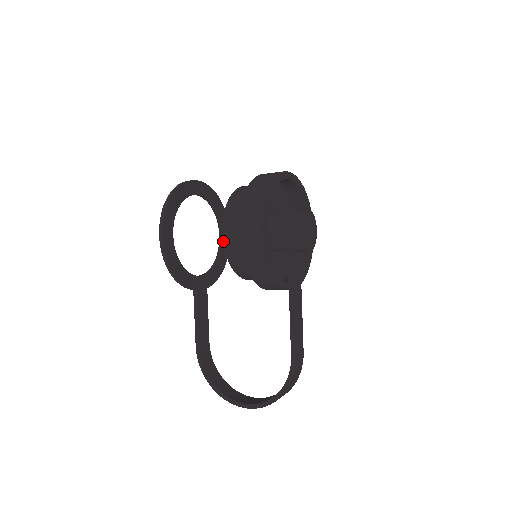
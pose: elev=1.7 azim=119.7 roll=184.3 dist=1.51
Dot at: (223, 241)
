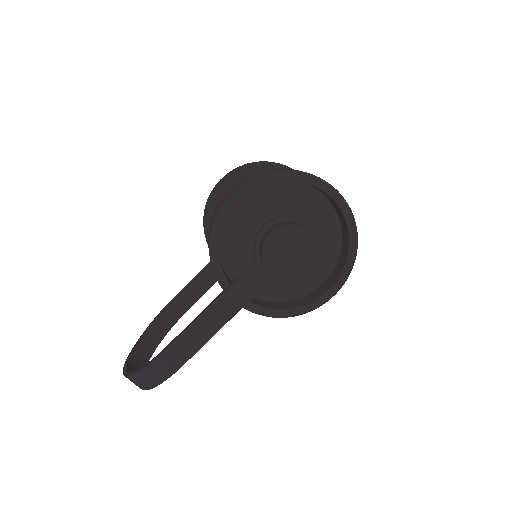
Dot at: occluded
